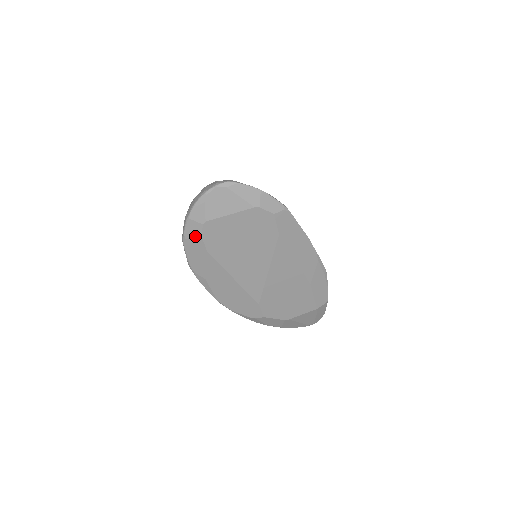
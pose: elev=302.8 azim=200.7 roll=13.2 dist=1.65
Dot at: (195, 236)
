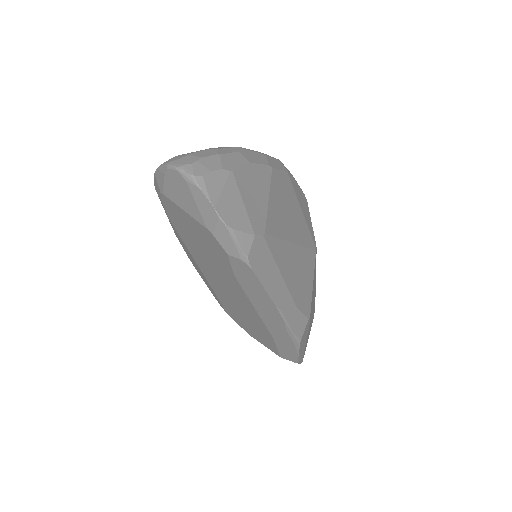
Dot at: (159, 195)
